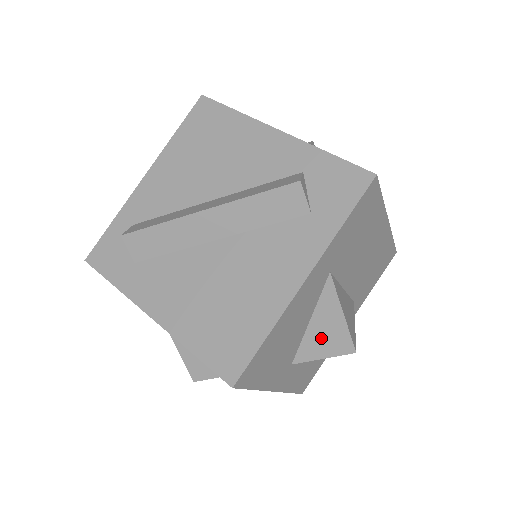
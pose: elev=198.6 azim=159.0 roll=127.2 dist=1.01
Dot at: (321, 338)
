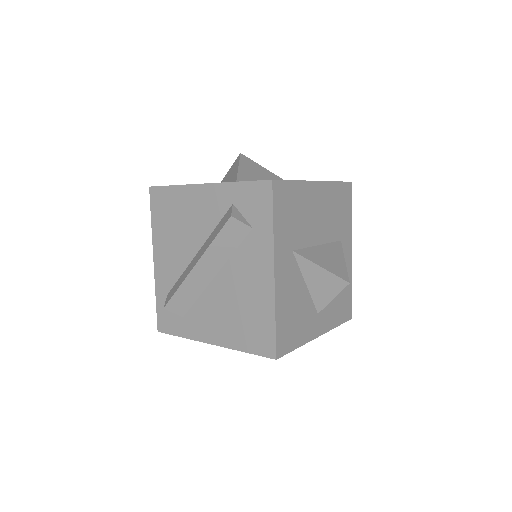
Dot at: (321, 289)
